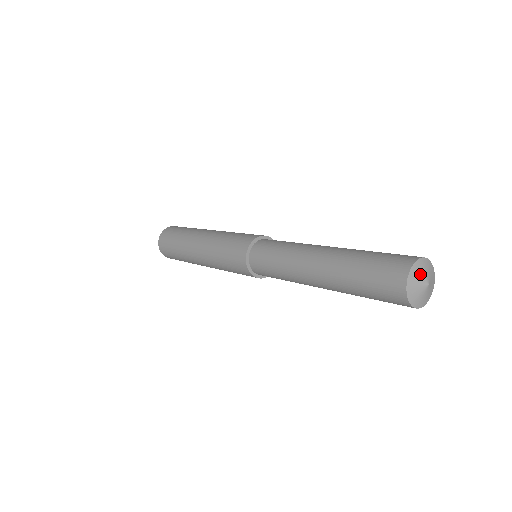
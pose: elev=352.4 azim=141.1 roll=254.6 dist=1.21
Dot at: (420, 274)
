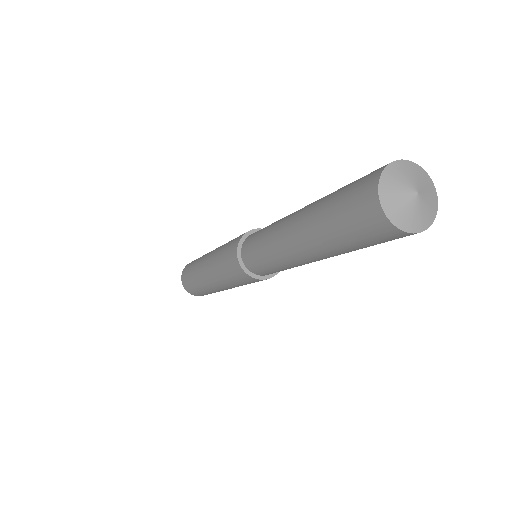
Dot at: (399, 180)
